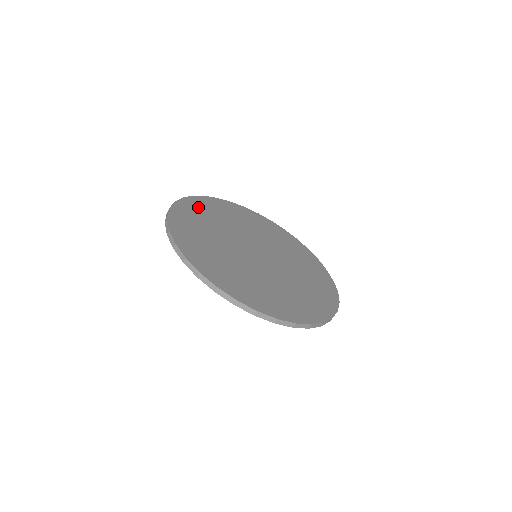
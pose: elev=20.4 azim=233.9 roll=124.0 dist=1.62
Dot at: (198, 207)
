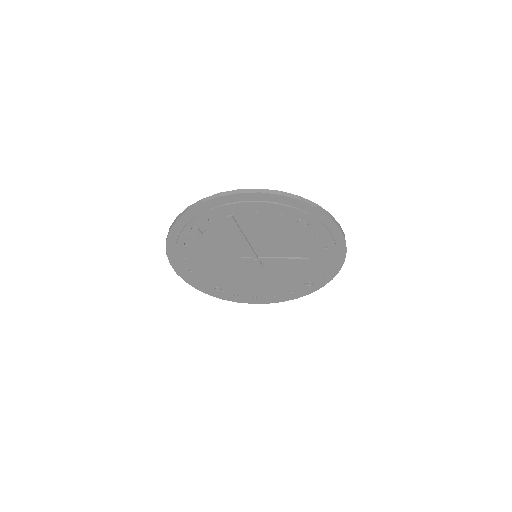
Dot at: occluded
